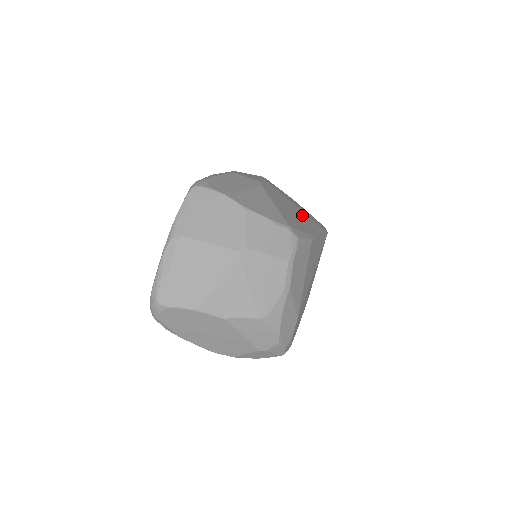
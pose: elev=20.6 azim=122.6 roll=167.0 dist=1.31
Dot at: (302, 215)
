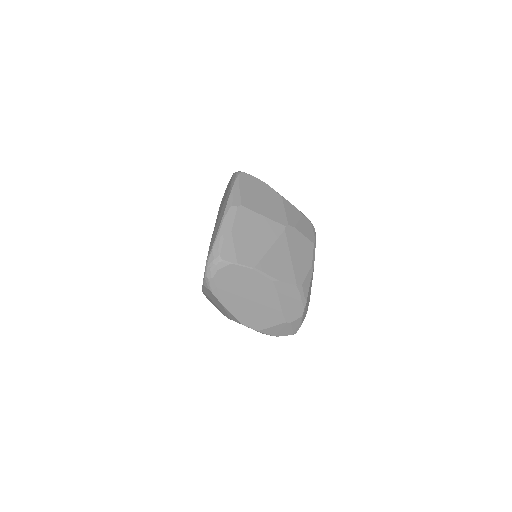
Dot at: occluded
